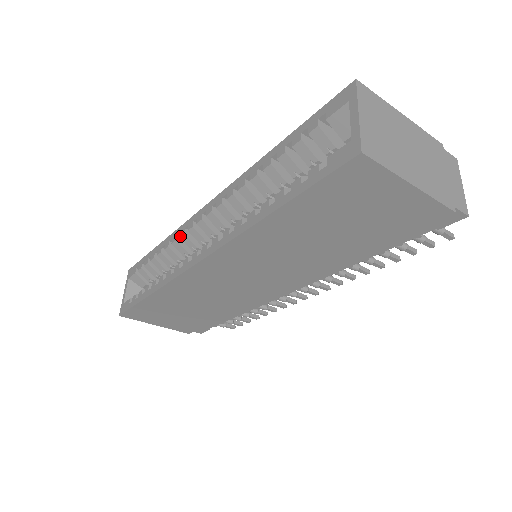
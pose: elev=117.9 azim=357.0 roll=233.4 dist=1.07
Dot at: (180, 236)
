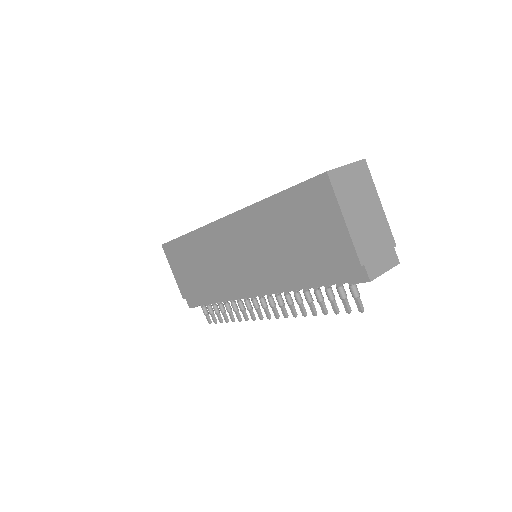
Dot at: occluded
